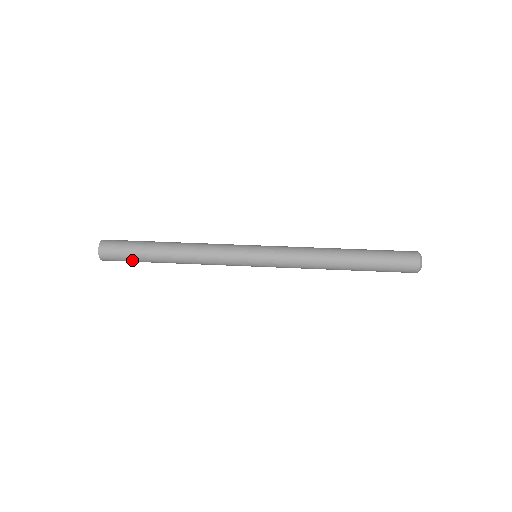
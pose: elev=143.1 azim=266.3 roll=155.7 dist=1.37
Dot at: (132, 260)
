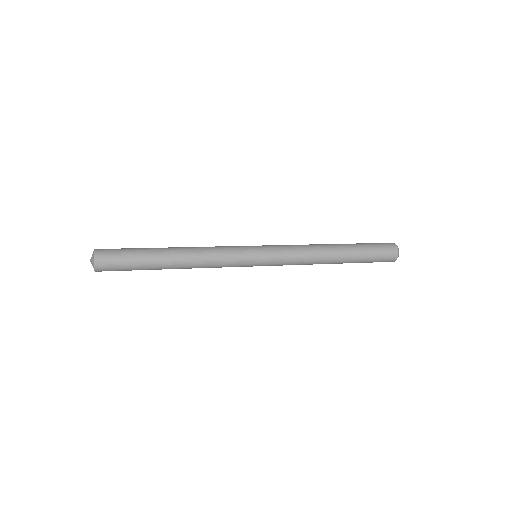
Dot at: (131, 258)
